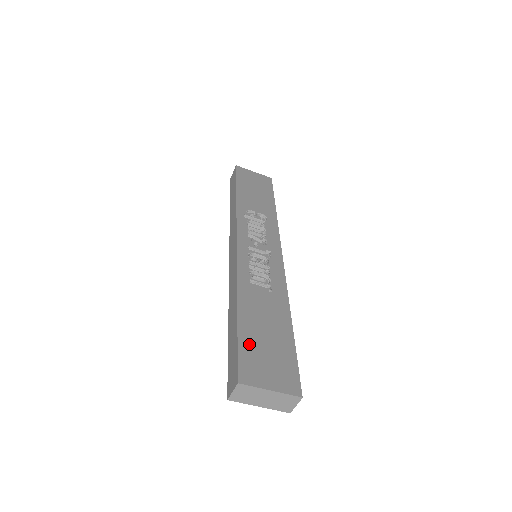
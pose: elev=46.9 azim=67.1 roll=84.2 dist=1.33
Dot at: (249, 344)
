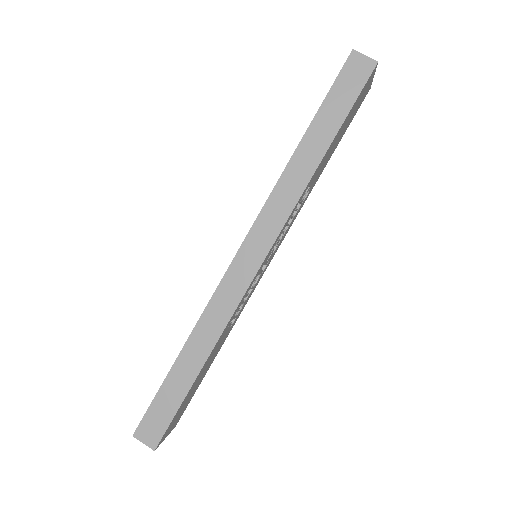
Dot at: (182, 406)
